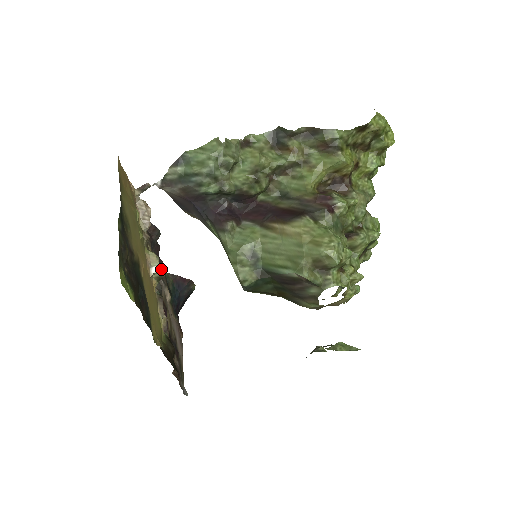
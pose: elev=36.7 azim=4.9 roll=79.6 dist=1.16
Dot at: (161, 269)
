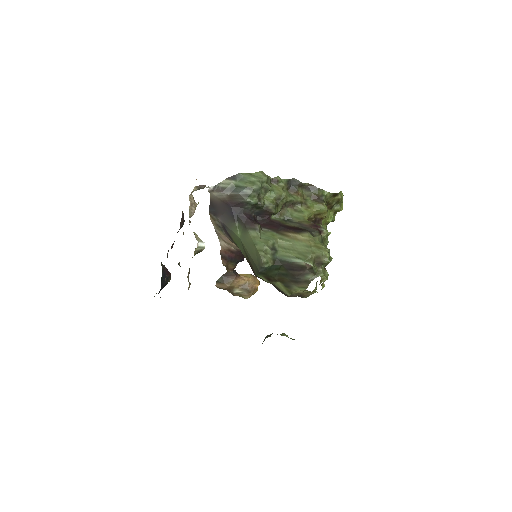
Dot at: (204, 245)
